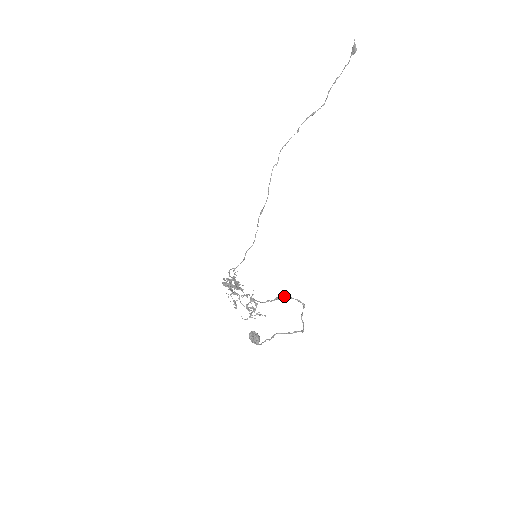
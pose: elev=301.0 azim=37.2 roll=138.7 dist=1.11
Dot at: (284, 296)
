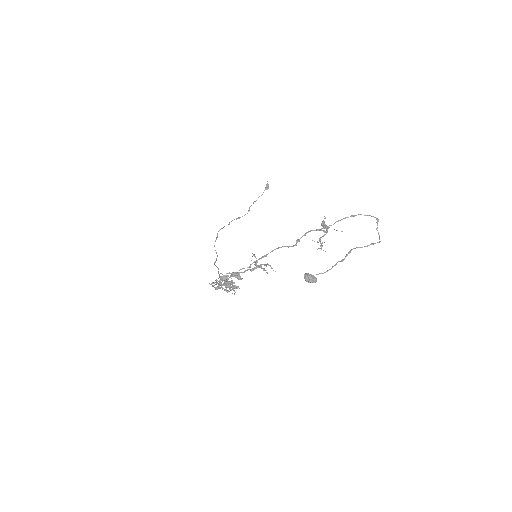
Dot at: (359, 214)
